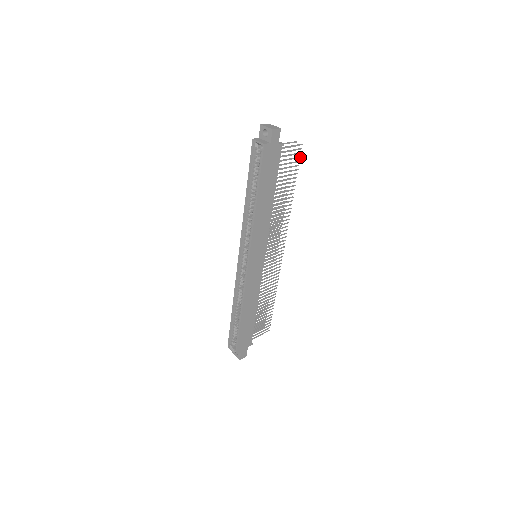
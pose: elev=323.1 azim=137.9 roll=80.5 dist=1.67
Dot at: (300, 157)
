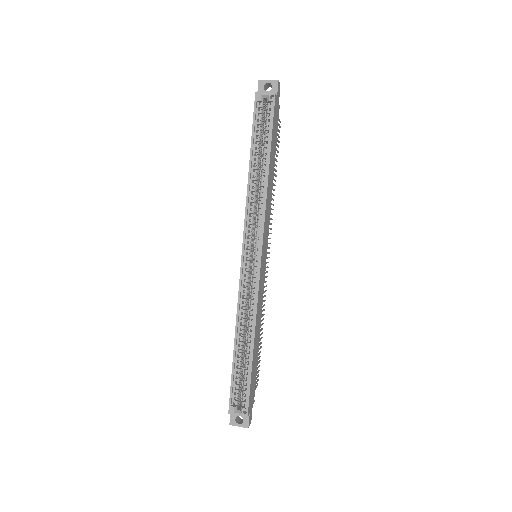
Dot at: (279, 137)
